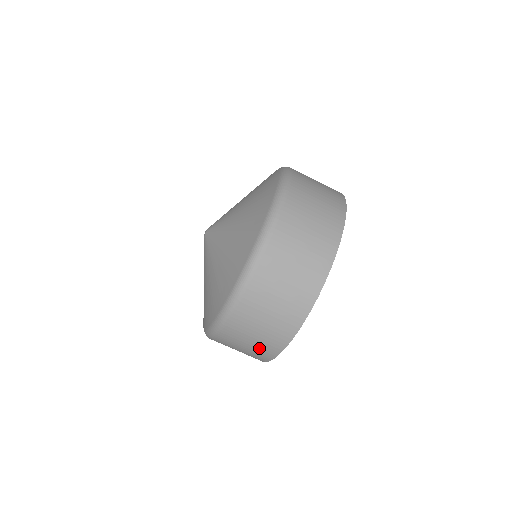
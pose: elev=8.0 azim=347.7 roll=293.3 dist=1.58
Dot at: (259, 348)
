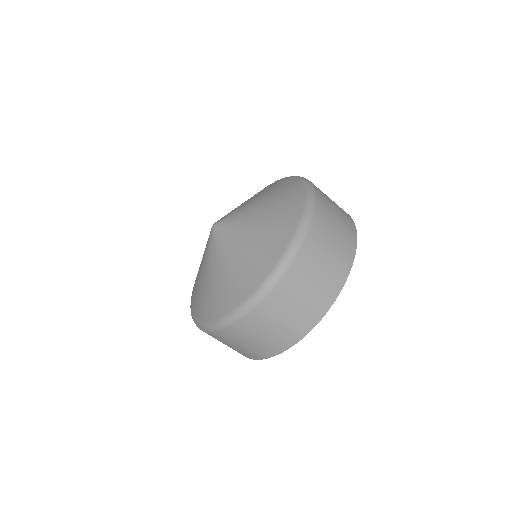
Dot at: (290, 326)
